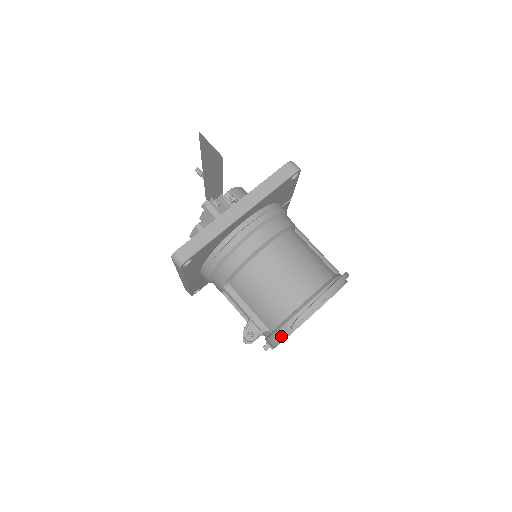
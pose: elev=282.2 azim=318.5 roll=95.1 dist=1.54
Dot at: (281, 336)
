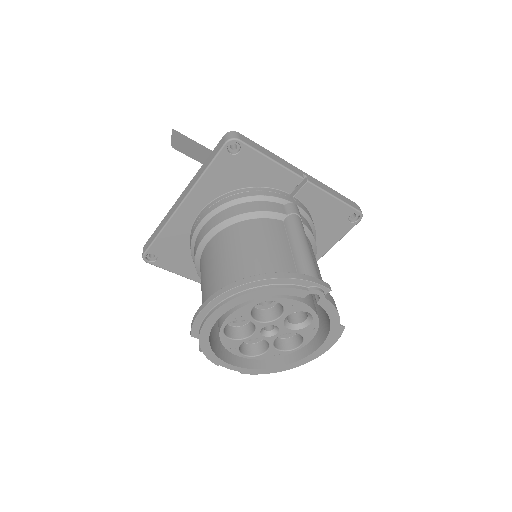
Dot at: occluded
